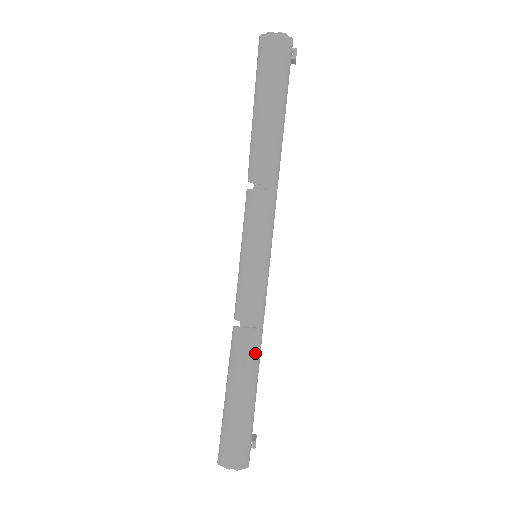
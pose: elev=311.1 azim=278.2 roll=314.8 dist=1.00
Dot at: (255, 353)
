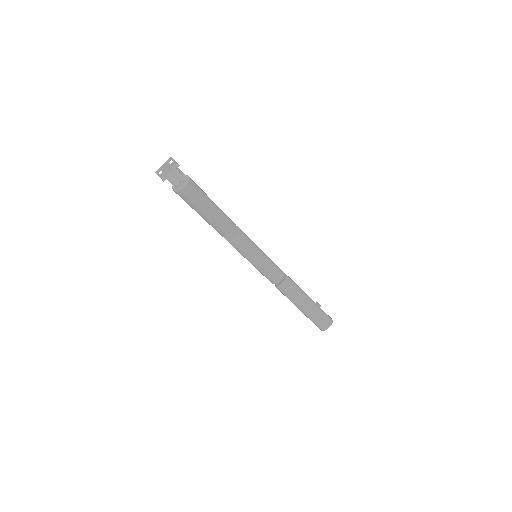
Dot at: (295, 287)
